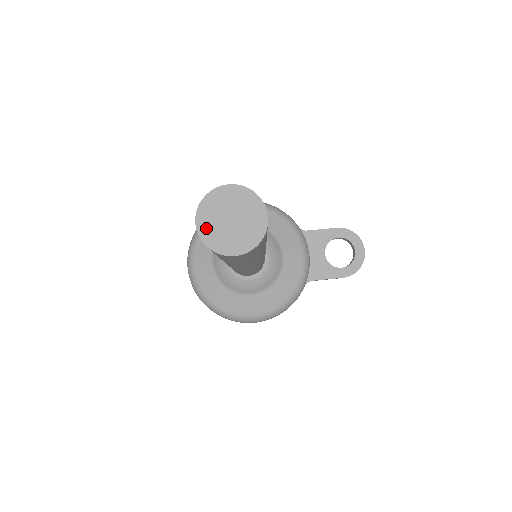
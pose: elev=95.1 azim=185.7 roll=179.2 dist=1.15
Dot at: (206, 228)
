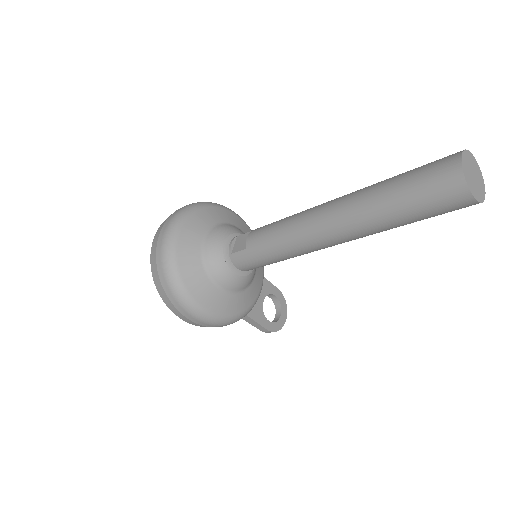
Dot at: (465, 167)
